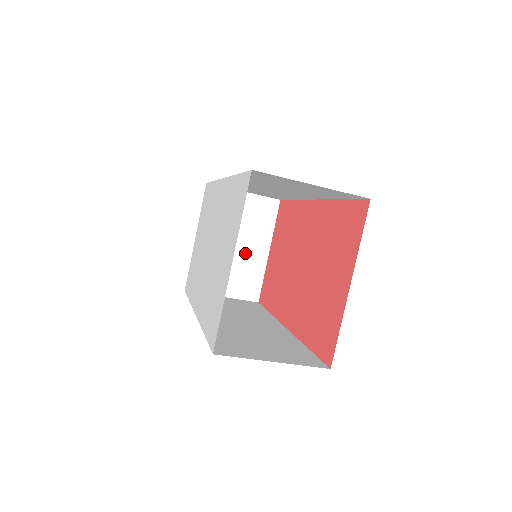
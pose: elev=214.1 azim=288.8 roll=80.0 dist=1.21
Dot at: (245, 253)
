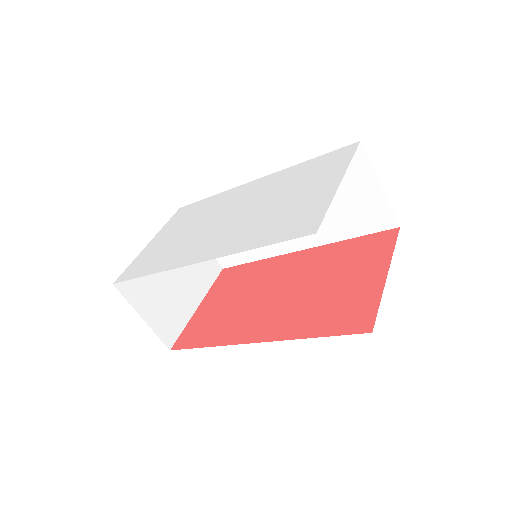
Dot at: (180, 291)
